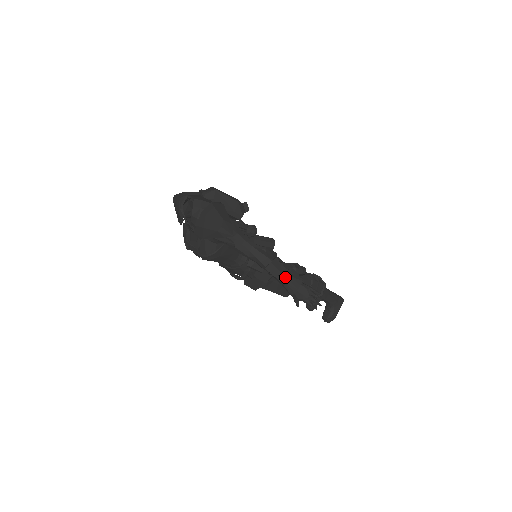
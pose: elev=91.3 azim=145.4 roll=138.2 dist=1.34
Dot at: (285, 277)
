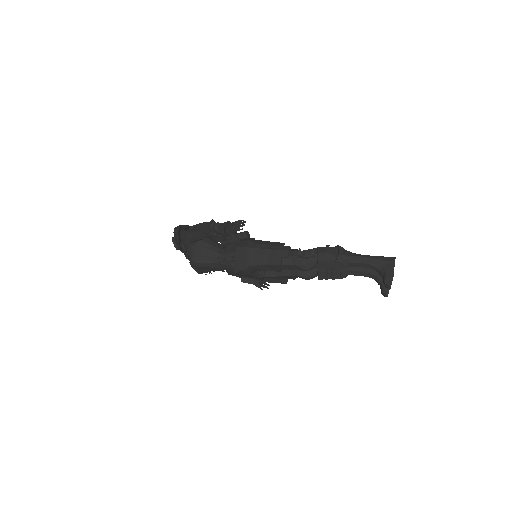
Dot at: (214, 226)
